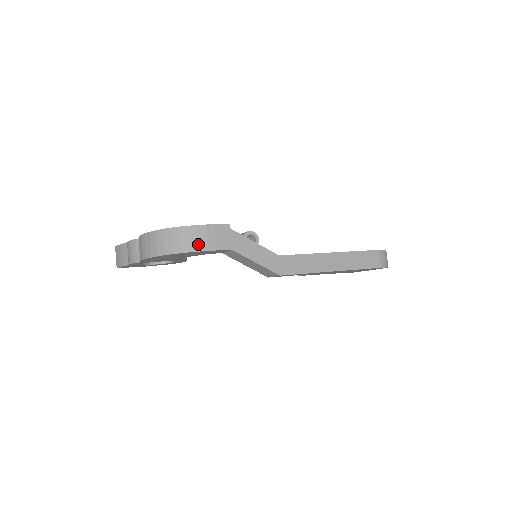
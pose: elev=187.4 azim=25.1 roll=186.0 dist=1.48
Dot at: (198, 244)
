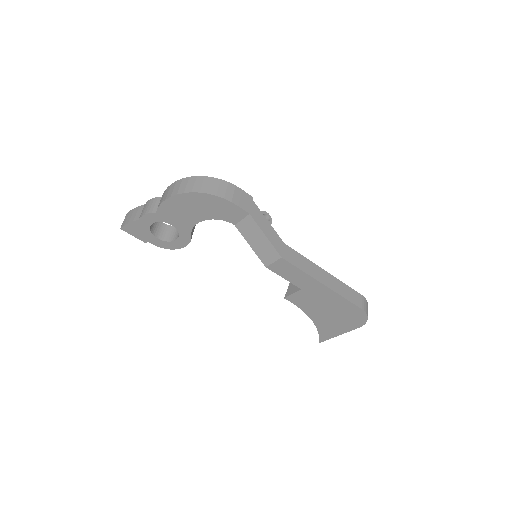
Dot at: (225, 194)
